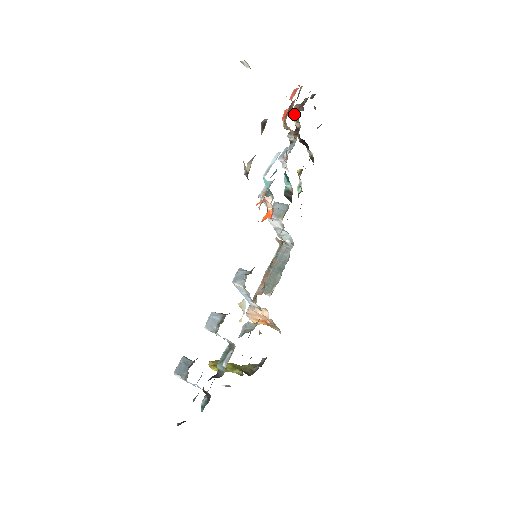
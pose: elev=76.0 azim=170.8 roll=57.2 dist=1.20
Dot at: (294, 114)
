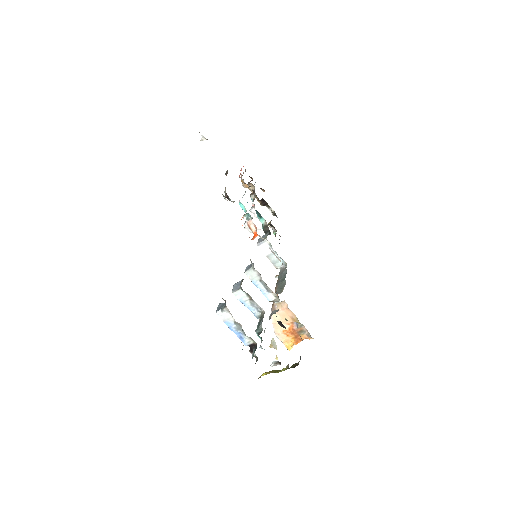
Dot at: occluded
